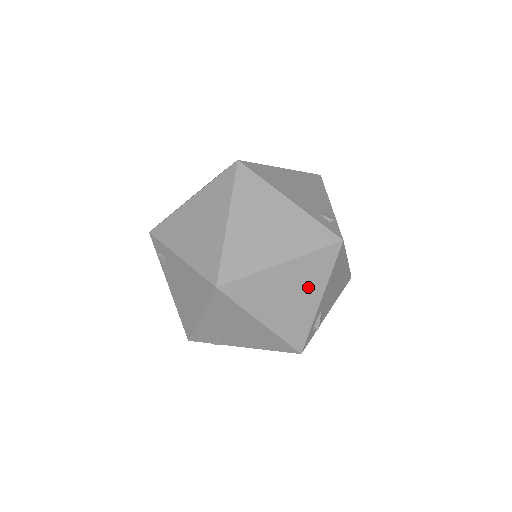
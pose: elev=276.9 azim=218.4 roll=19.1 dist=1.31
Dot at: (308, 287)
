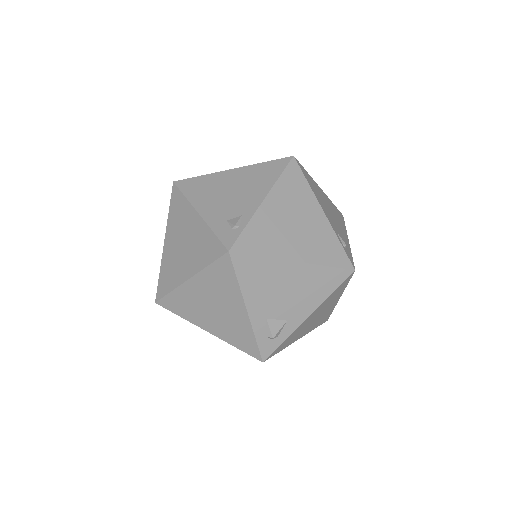
Dot at: (226, 299)
